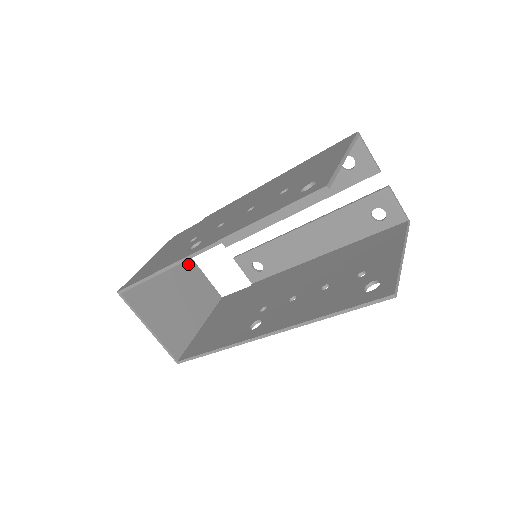
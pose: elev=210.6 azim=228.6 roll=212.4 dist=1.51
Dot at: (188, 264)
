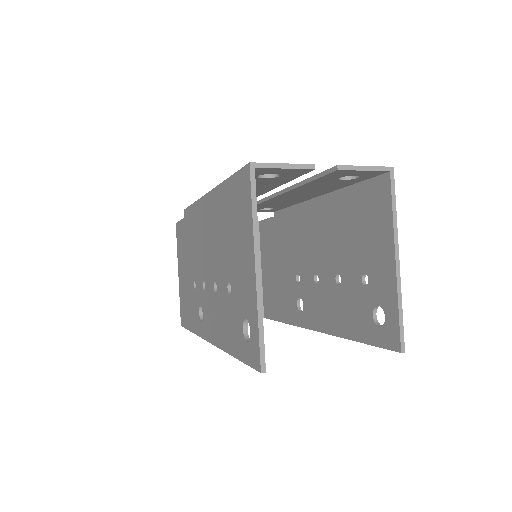
Dot at: occluded
